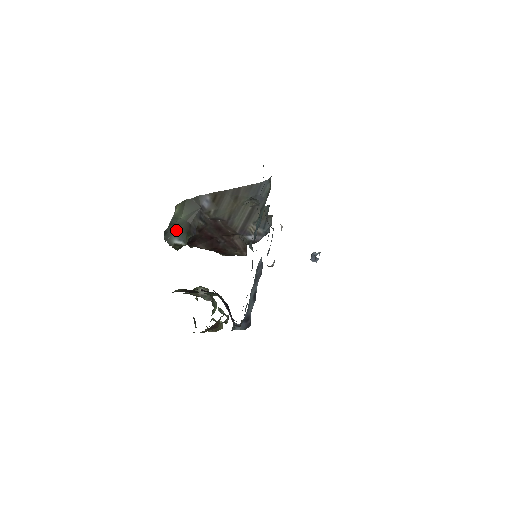
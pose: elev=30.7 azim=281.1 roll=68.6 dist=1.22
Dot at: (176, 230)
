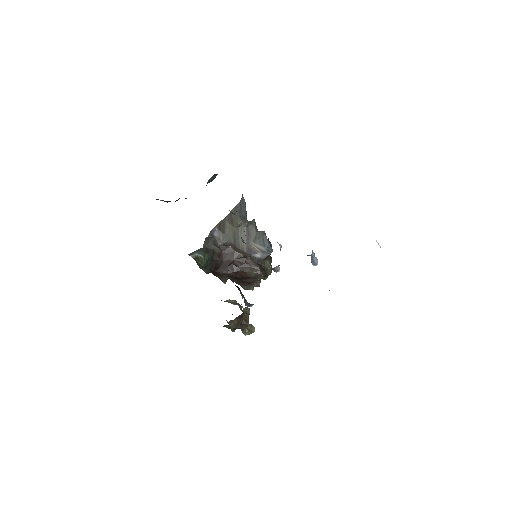
Dot at: (197, 251)
